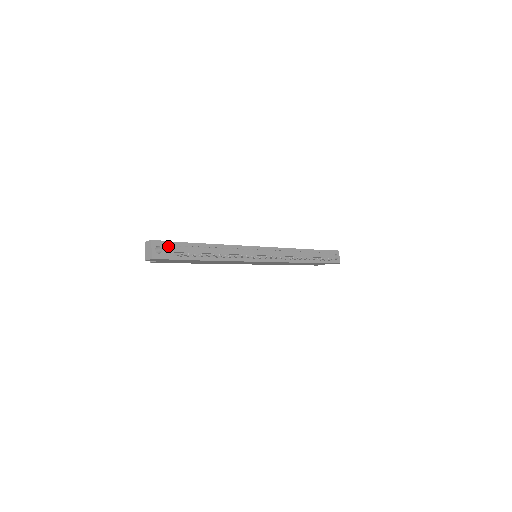
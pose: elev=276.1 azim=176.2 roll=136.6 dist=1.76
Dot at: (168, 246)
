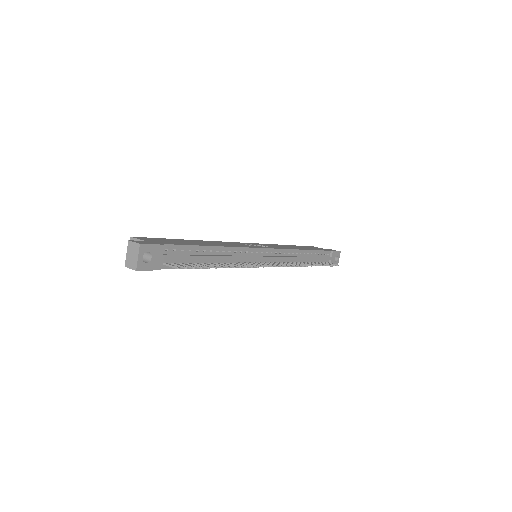
Dot at: (160, 252)
